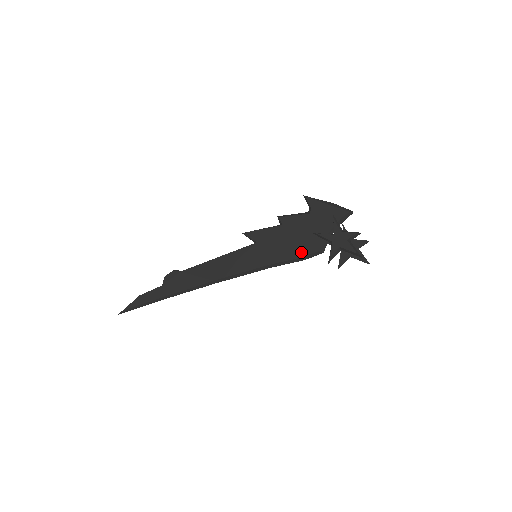
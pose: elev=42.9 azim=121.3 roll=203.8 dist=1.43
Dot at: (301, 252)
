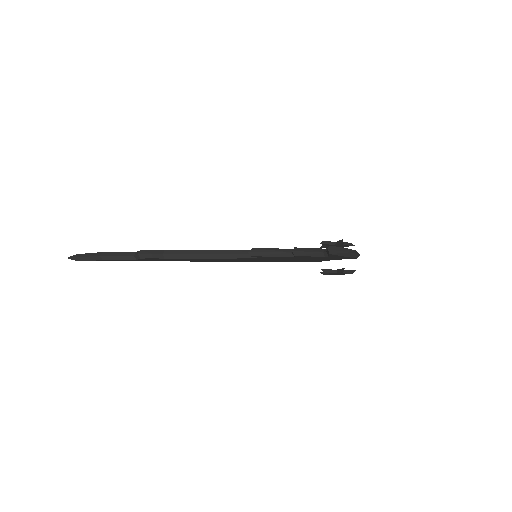
Dot at: occluded
